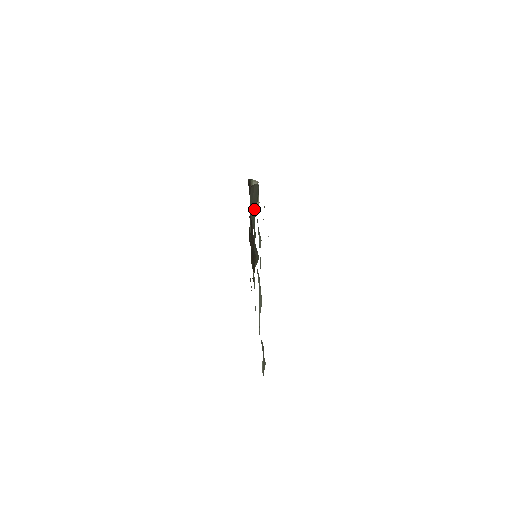
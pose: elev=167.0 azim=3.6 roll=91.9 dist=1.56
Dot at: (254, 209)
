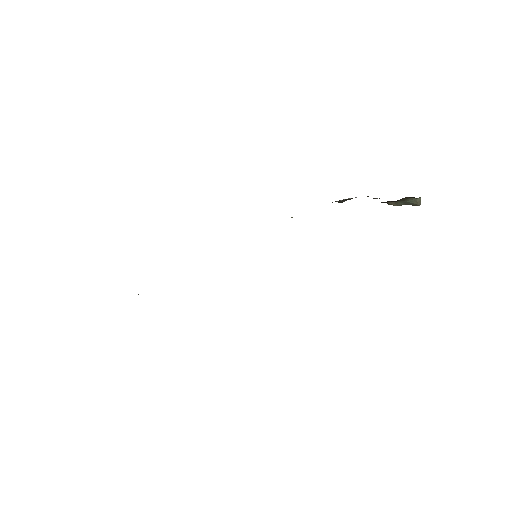
Dot at: occluded
